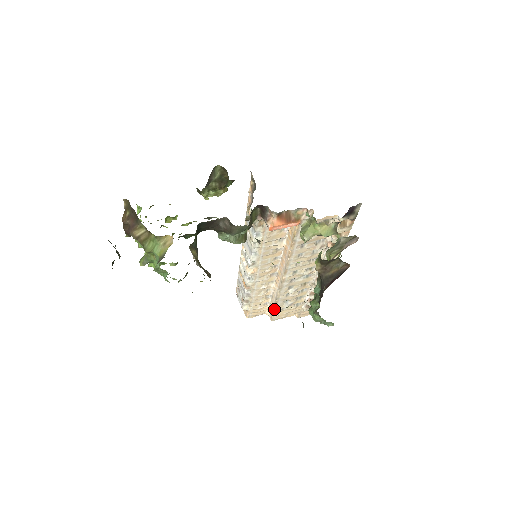
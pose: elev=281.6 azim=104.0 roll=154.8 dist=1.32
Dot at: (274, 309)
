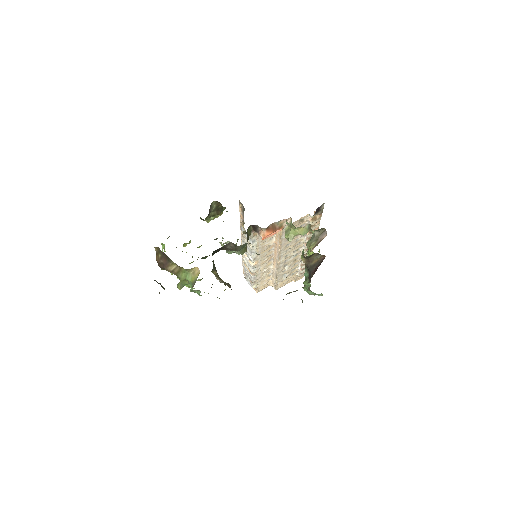
Dot at: (276, 282)
